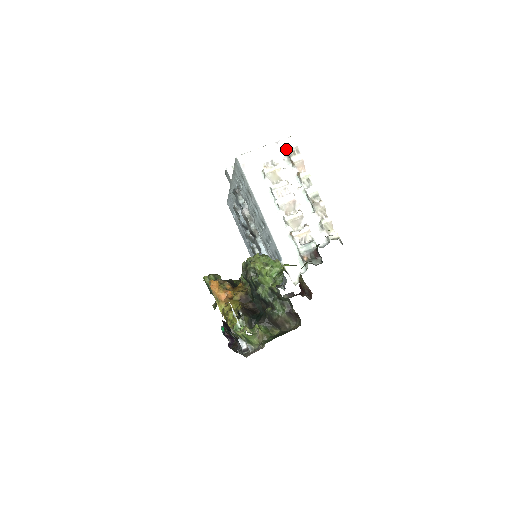
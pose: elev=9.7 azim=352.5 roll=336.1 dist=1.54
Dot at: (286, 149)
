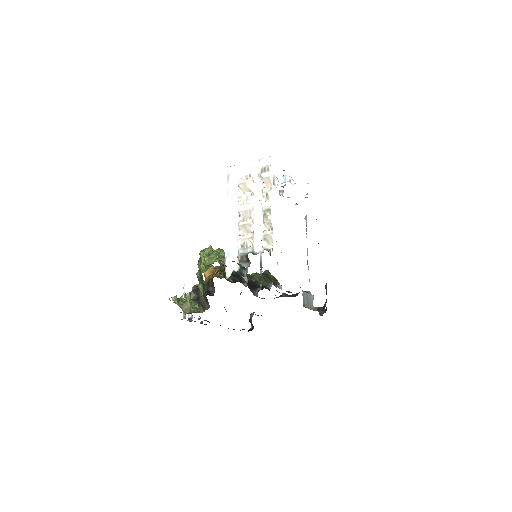
Dot at: occluded
